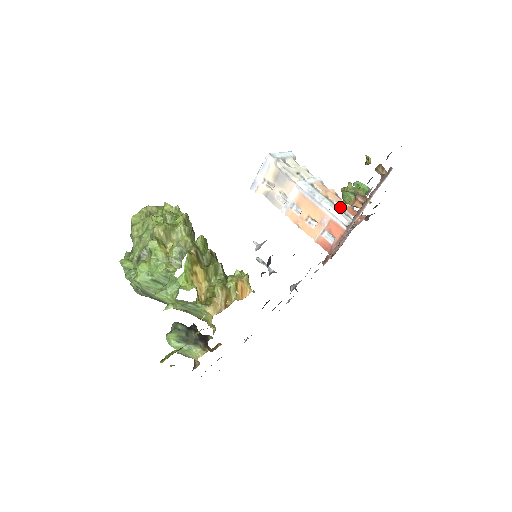
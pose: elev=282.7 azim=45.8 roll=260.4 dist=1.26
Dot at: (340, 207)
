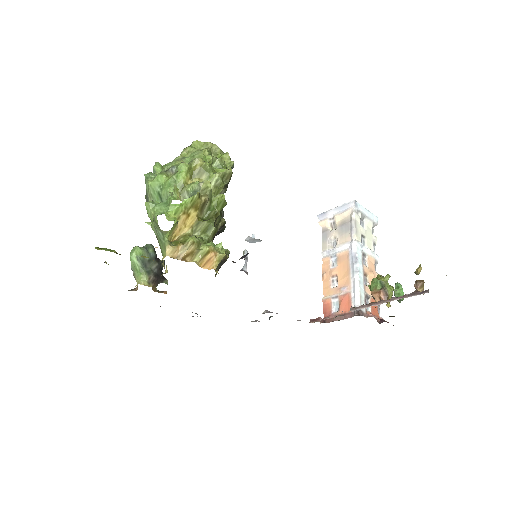
Dot at: (368, 291)
